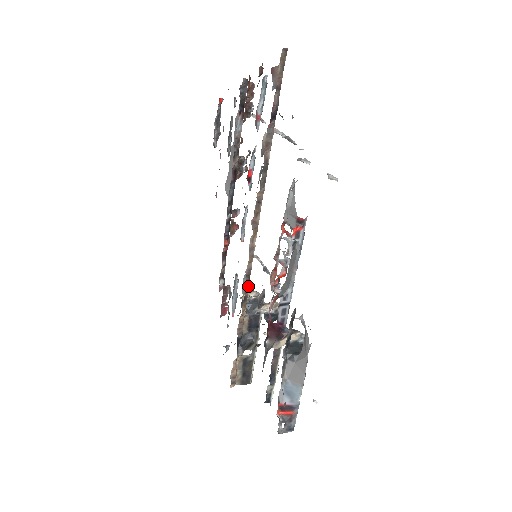
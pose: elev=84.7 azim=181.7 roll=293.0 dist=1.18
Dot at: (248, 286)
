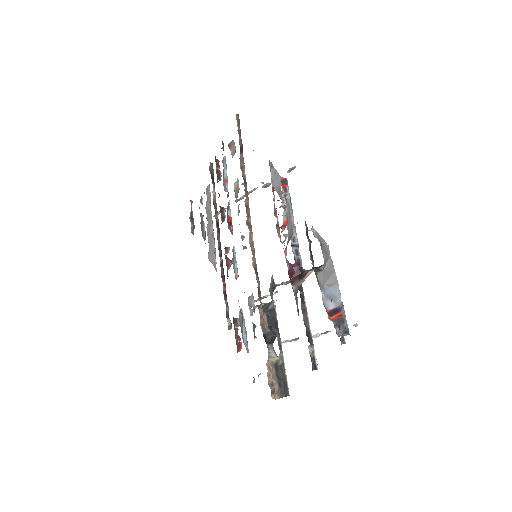
Dot at: (258, 279)
